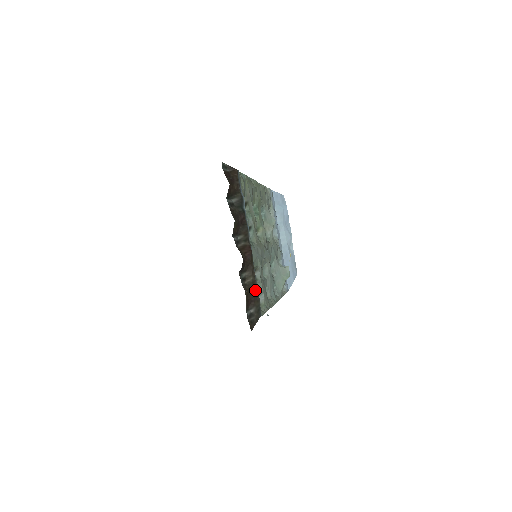
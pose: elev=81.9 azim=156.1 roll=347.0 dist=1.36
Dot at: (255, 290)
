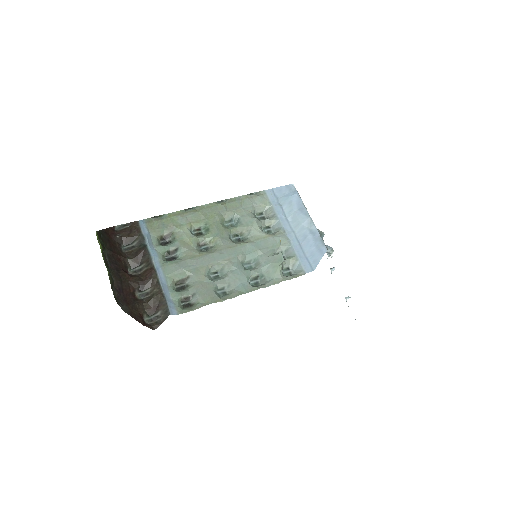
Dot at: (160, 298)
